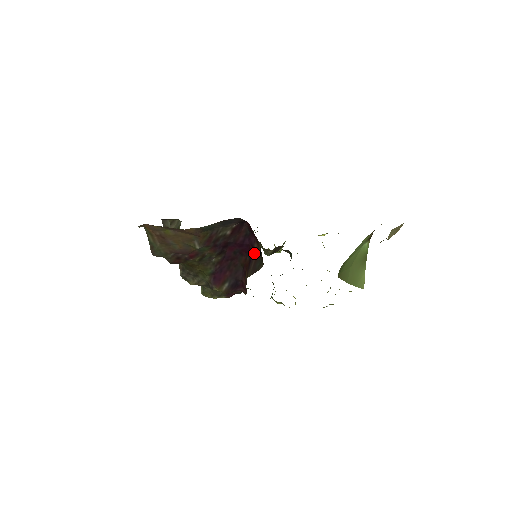
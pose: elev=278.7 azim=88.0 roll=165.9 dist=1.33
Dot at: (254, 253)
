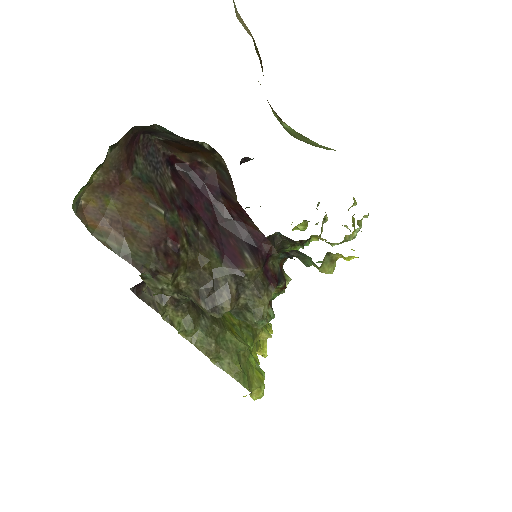
Dot at: (215, 182)
